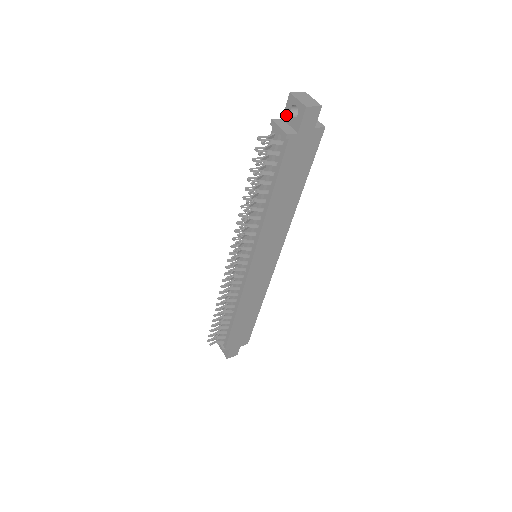
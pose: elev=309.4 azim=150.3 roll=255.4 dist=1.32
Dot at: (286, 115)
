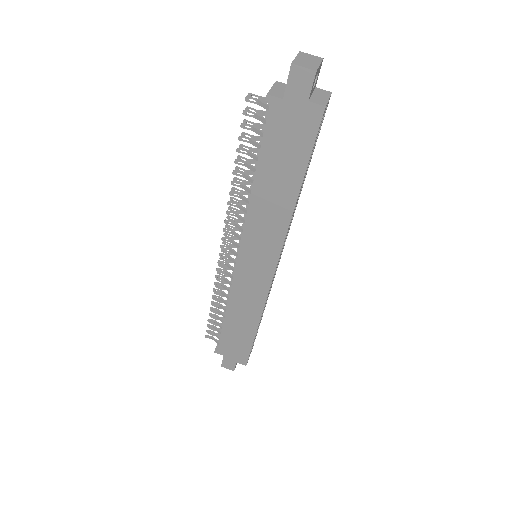
Dot at: occluded
